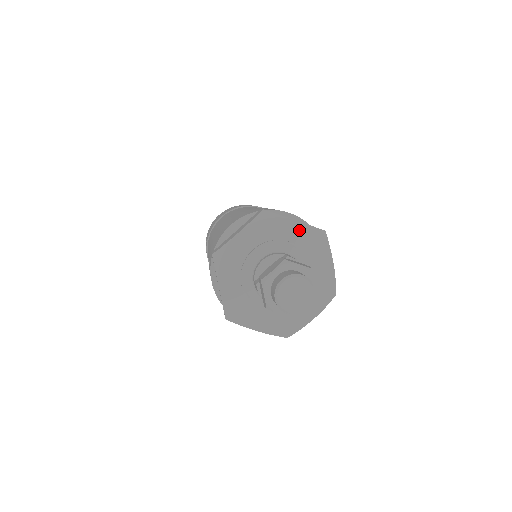
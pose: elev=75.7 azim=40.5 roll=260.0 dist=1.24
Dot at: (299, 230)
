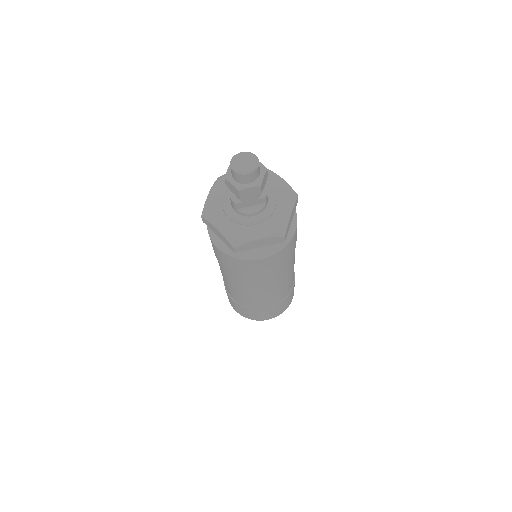
Dot at: (280, 183)
